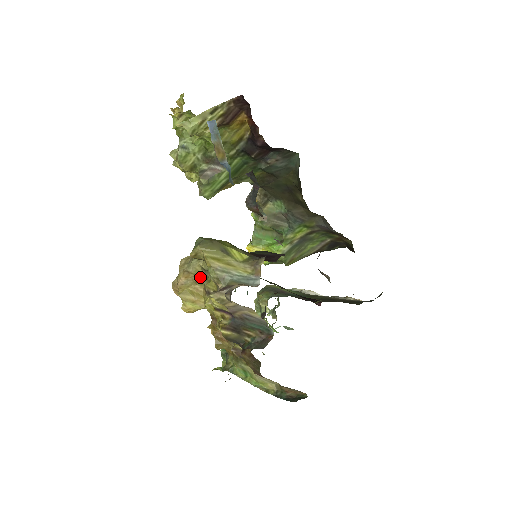
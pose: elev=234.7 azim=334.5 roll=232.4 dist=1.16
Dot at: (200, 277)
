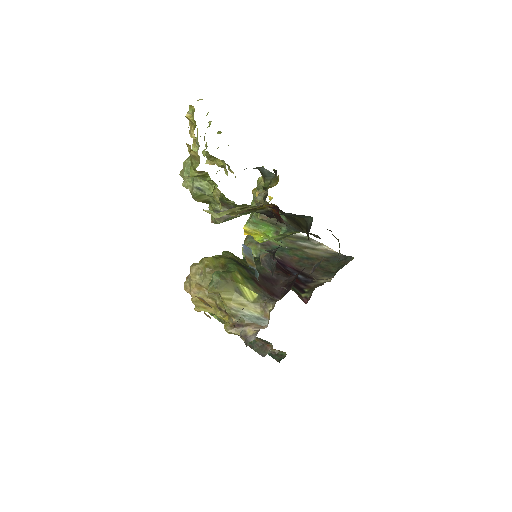
Dot at: (212, 293)
